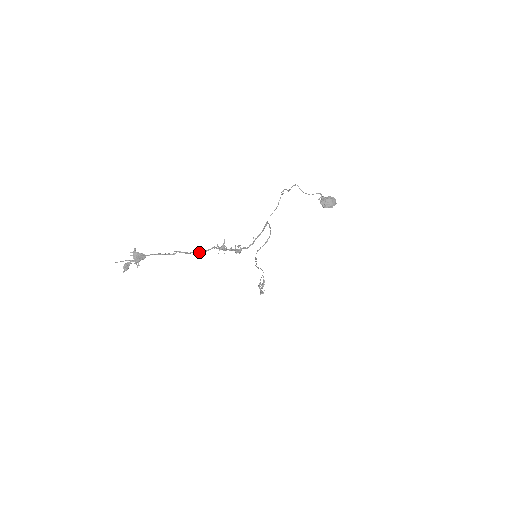
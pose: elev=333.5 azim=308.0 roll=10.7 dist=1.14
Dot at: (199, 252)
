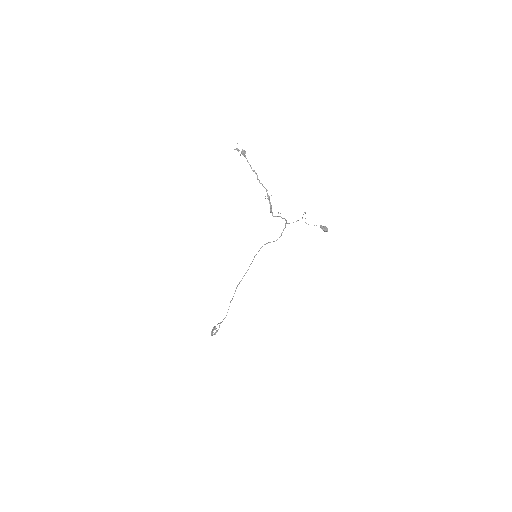
Dot at: (261, 183)
